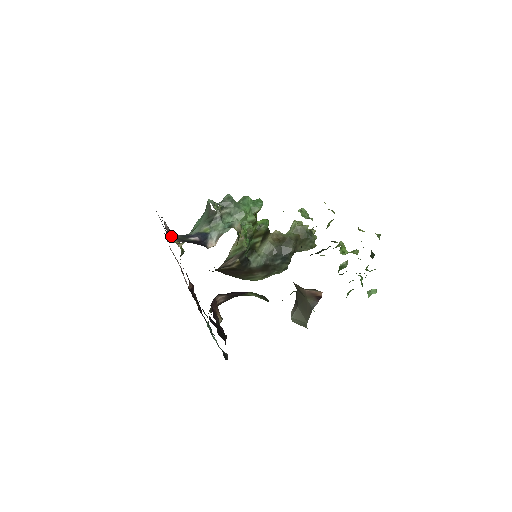
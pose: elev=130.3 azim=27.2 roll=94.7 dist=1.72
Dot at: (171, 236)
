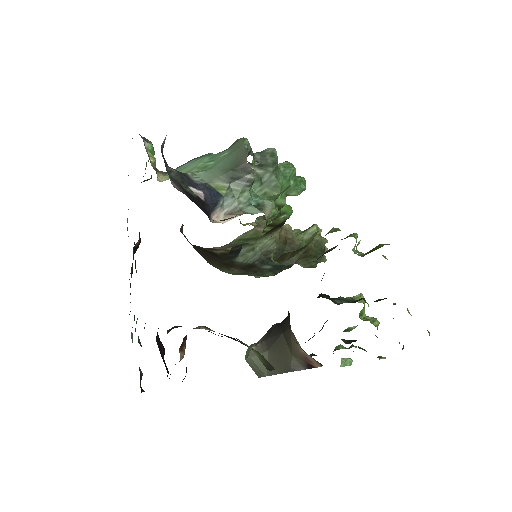
Dot at: occluded
